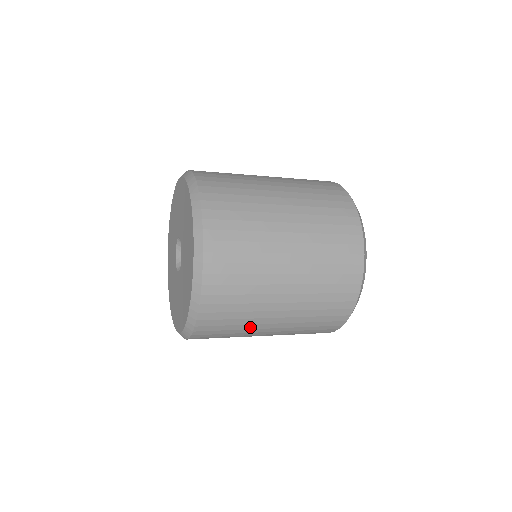
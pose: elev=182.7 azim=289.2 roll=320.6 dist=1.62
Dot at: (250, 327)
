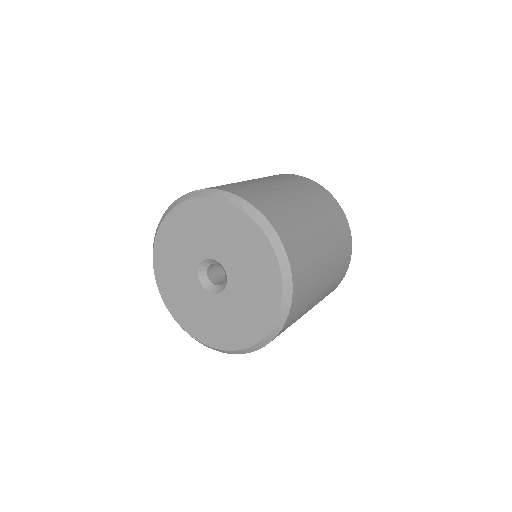
Dot at: (317, 276)
